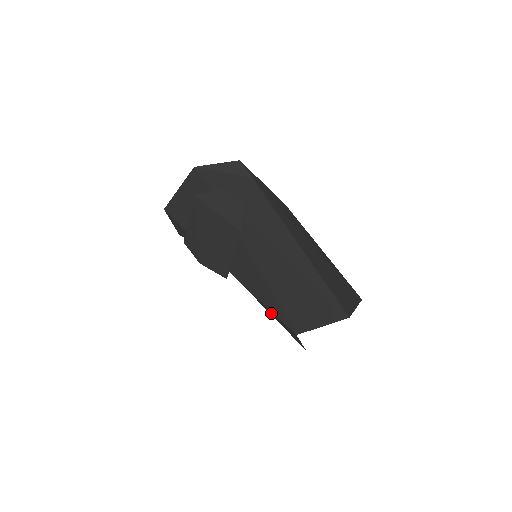
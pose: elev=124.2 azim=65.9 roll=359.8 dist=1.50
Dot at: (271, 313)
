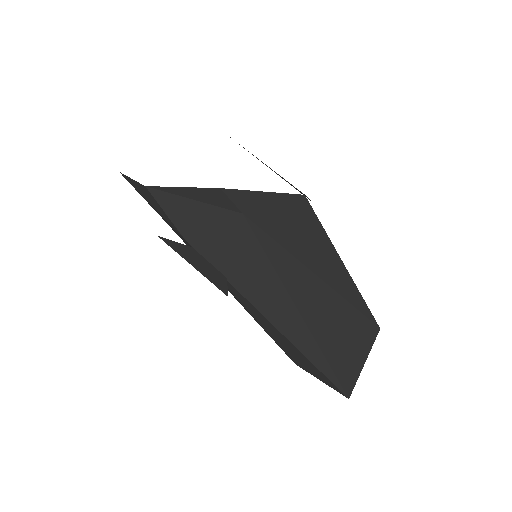
Dot at: occluded
